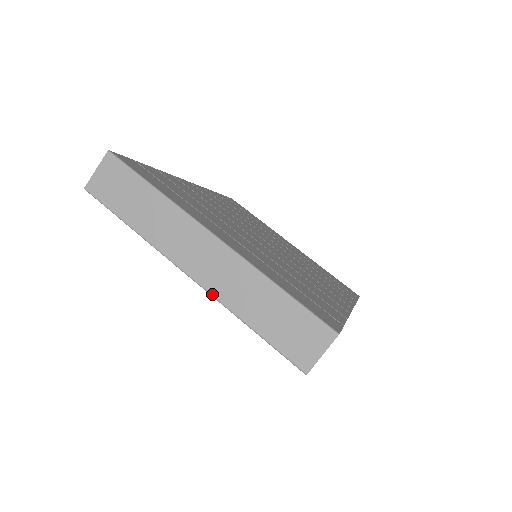
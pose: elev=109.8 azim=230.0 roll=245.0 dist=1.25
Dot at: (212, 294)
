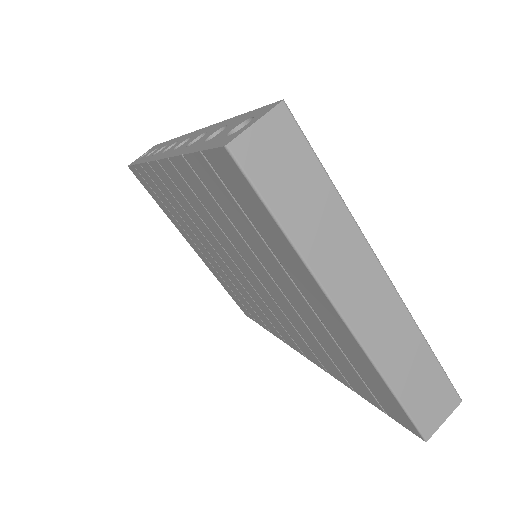
Dot at: (365, 348)
